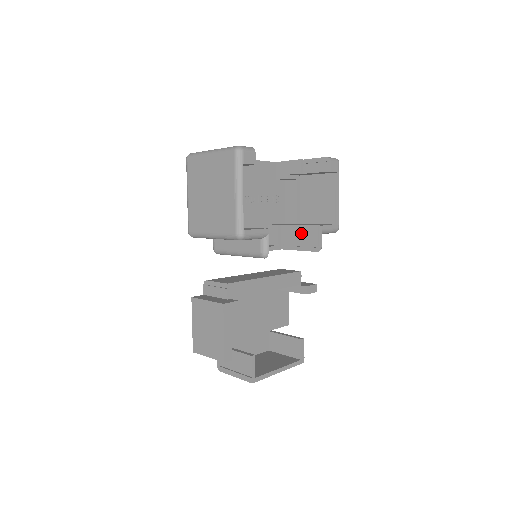
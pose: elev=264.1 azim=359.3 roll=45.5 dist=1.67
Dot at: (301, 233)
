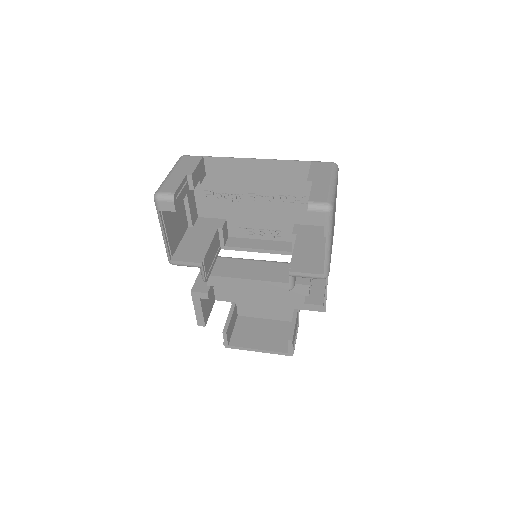
Dot at: occluded
